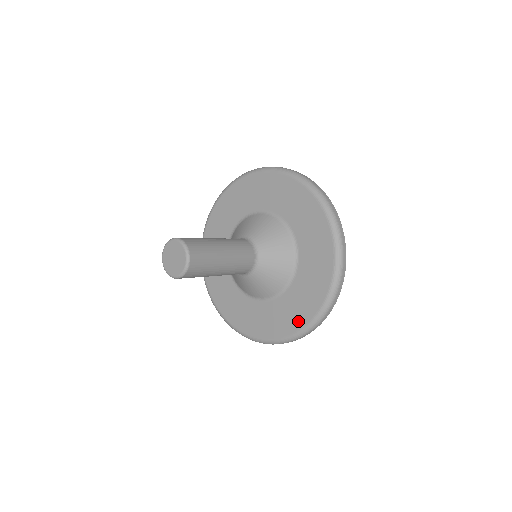
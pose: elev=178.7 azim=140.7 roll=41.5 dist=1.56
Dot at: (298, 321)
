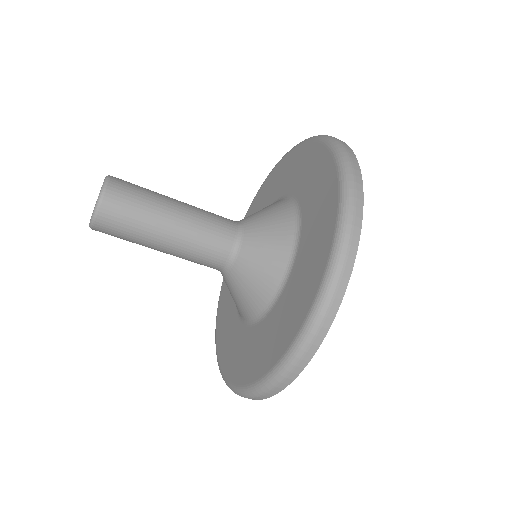
Dot at: (284, 340)
